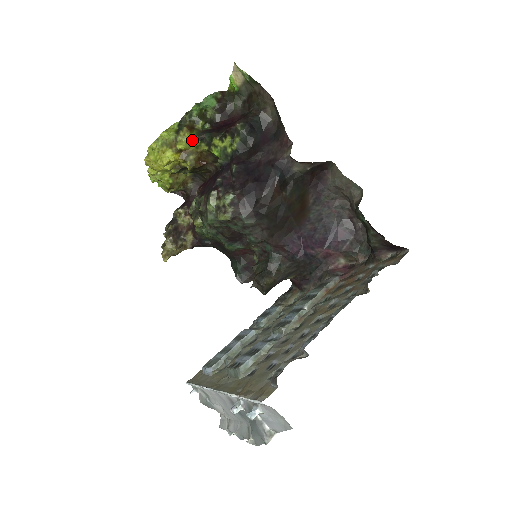
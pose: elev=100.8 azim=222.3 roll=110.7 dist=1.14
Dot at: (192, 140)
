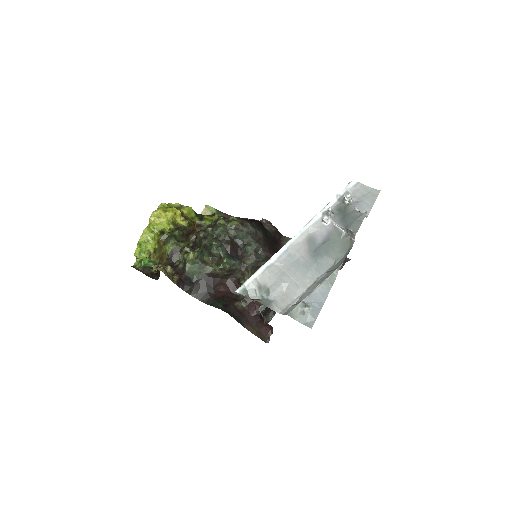
Dot at: (191, 211)
